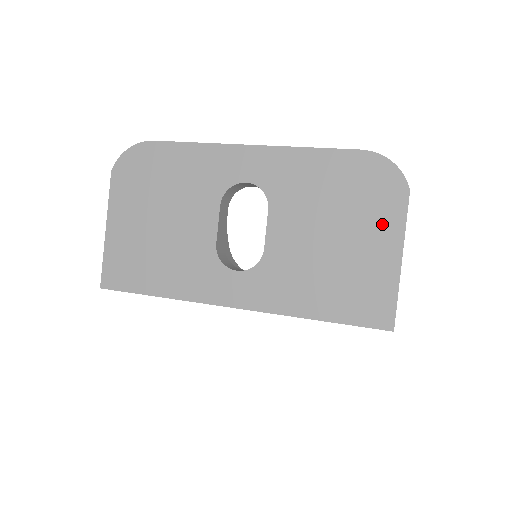
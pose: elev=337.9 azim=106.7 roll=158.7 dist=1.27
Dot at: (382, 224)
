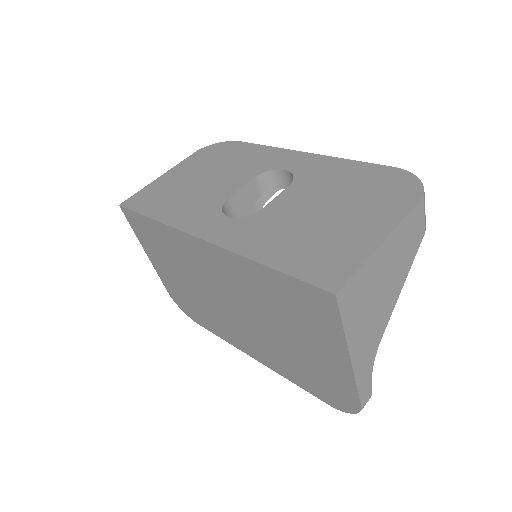
Dot at: (381, 212)
